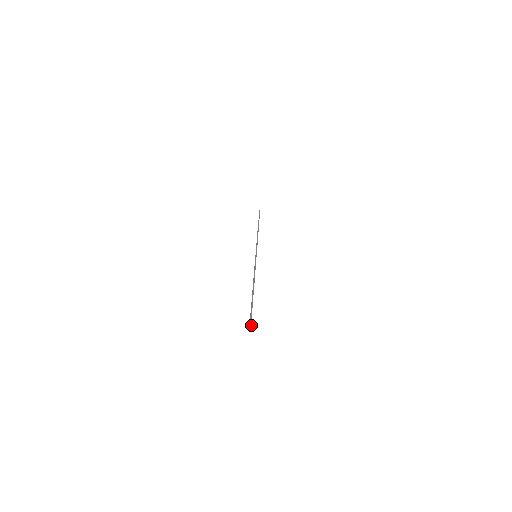
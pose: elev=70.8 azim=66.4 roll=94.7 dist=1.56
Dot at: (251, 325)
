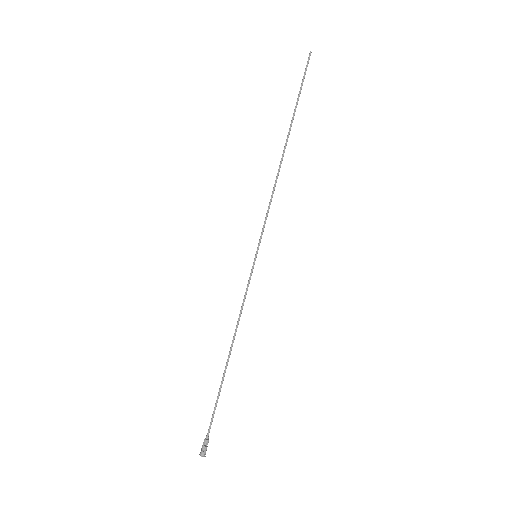
Dot at: (205, 453)
